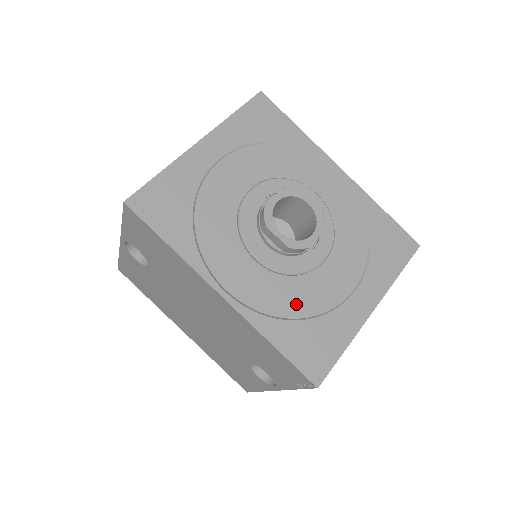
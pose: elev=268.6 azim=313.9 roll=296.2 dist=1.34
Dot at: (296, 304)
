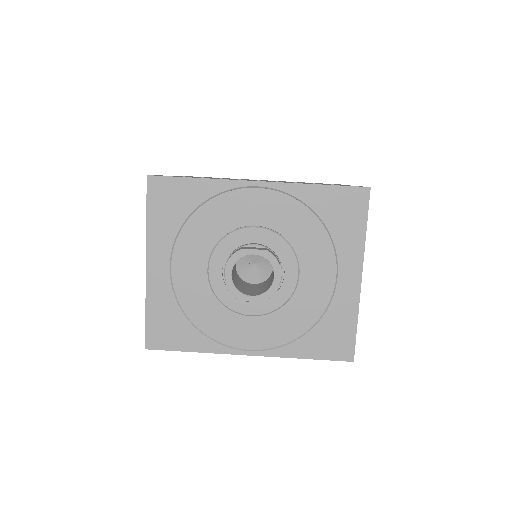
Dot at: (301, 321)
